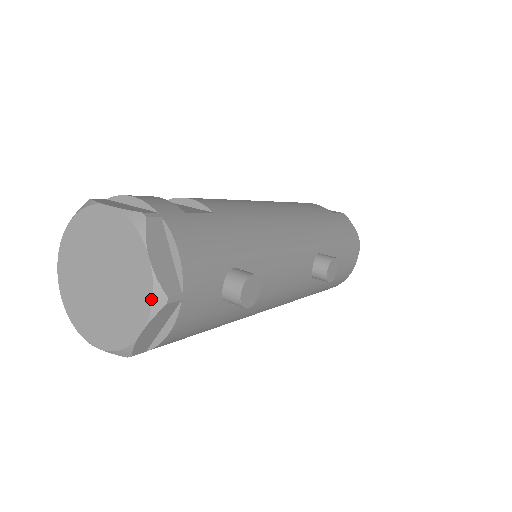
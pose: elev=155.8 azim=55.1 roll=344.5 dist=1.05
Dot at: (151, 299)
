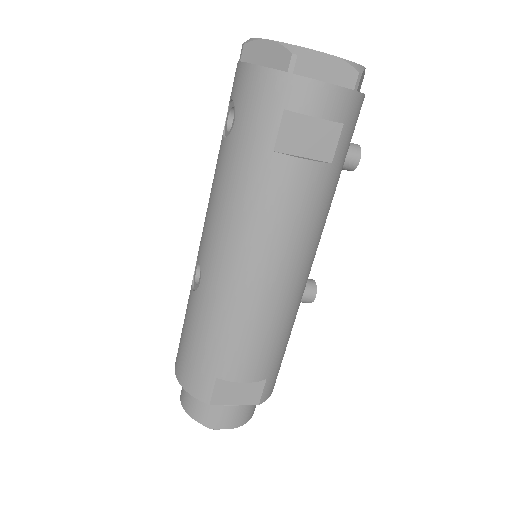
Dot at: occluded
